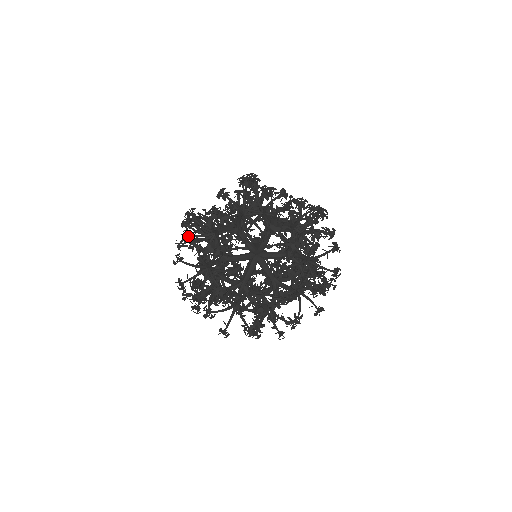
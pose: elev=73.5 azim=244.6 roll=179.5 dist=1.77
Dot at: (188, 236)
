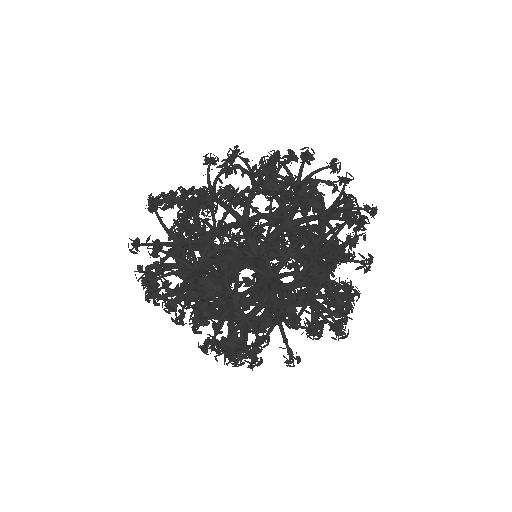
Dot at: occluded
